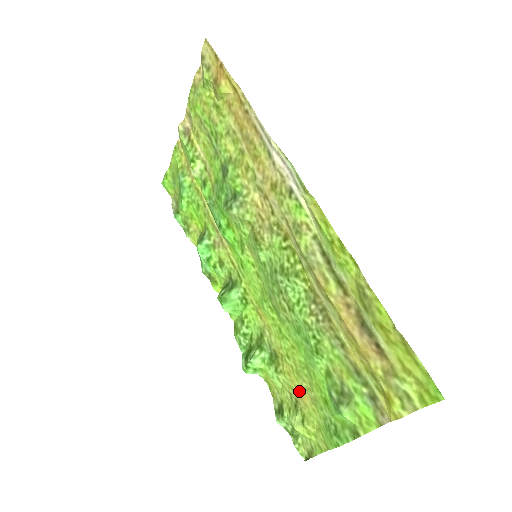
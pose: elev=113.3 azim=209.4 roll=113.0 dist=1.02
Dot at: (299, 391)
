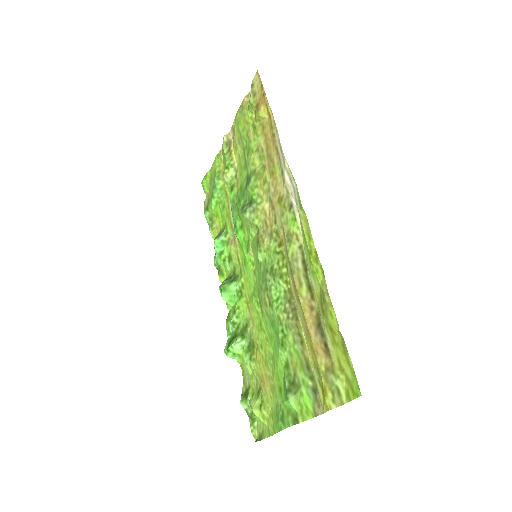
Dot at: (264, 379)
